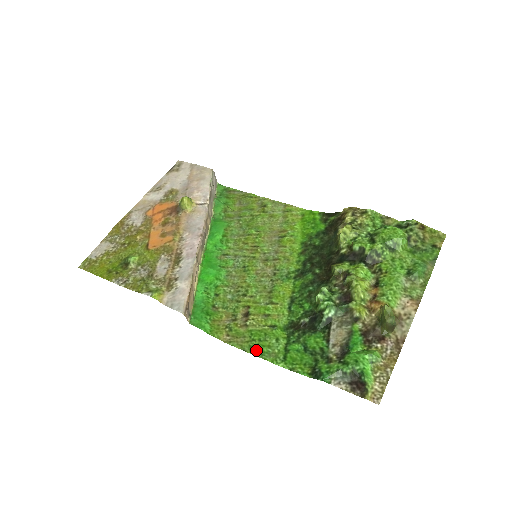
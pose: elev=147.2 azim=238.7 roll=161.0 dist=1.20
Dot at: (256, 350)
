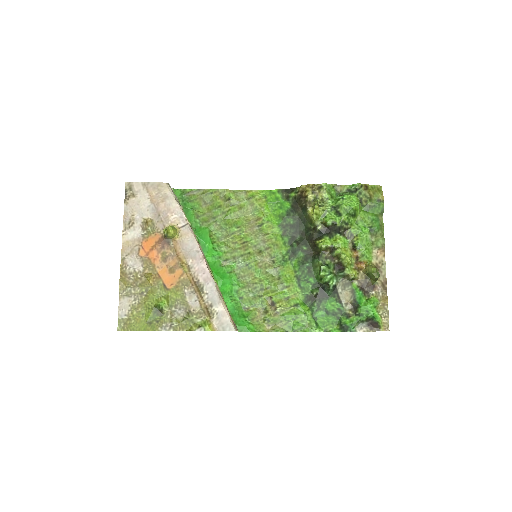
Dot at: (295, 328)
